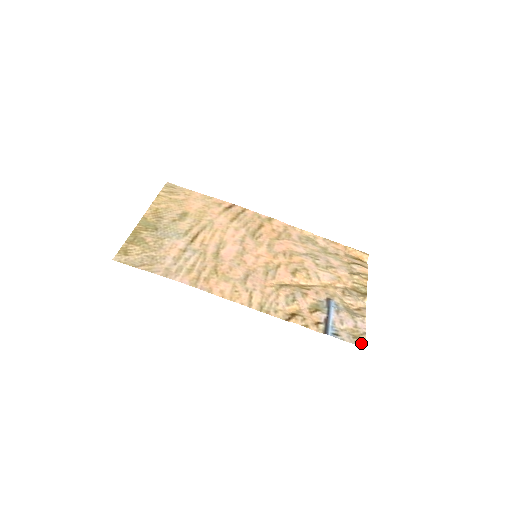
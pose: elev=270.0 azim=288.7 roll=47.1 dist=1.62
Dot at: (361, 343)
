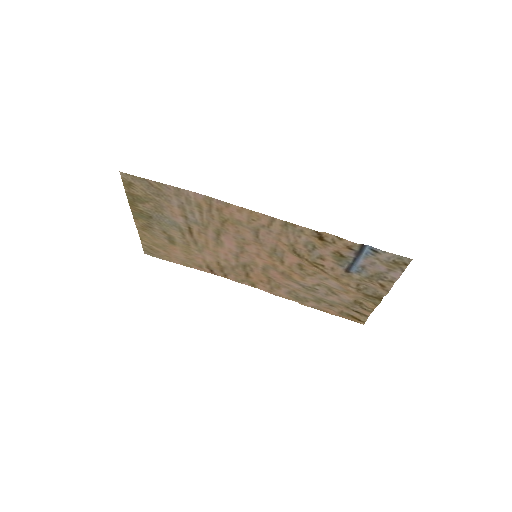
Dot at: (405, 261)
